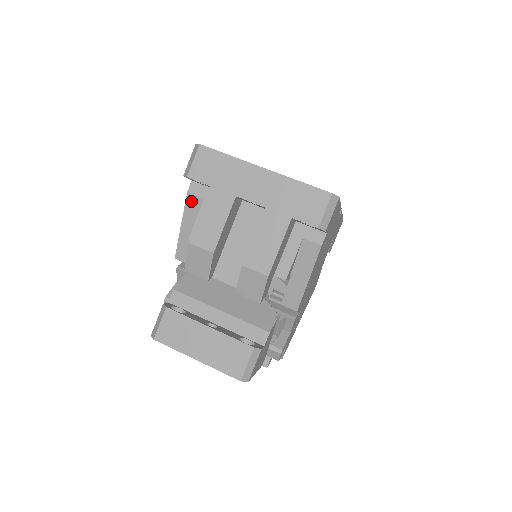
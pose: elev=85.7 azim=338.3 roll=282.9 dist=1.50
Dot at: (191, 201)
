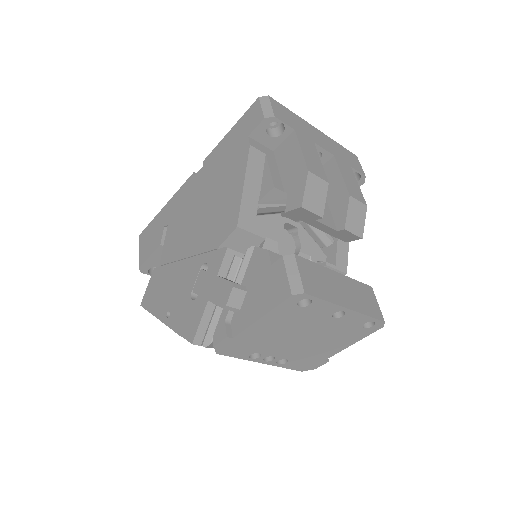
Dot at: (254, 155)
